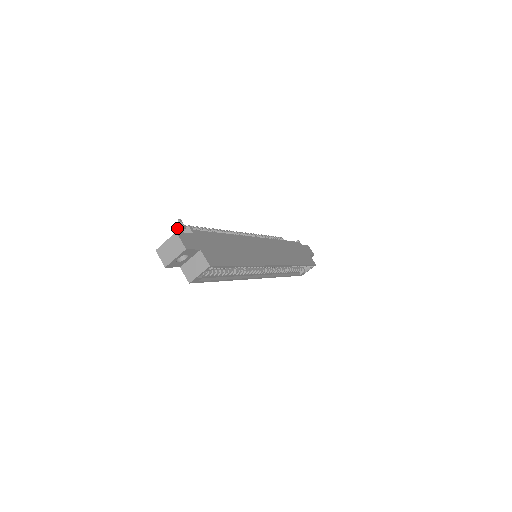
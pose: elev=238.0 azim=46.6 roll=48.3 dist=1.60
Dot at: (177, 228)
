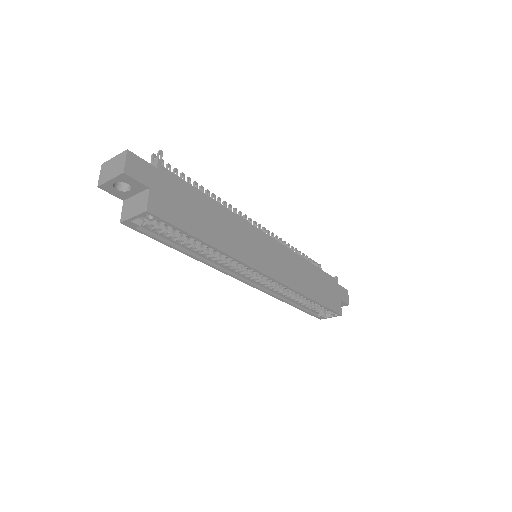
Dot at: (153, 159)
